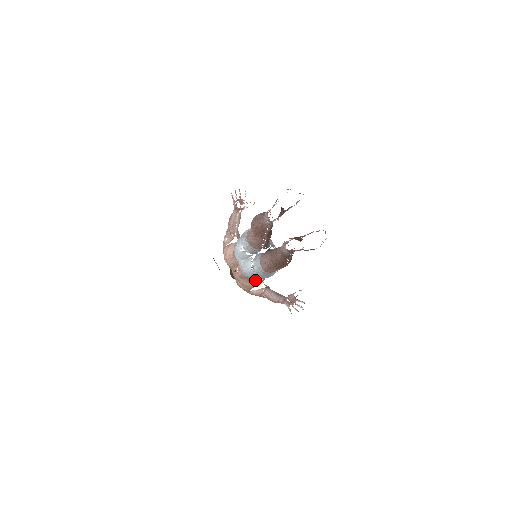
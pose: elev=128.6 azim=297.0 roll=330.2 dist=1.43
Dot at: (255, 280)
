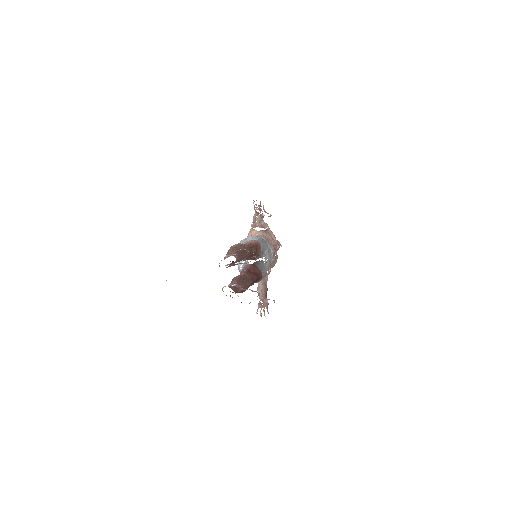
Dot at: occluded
